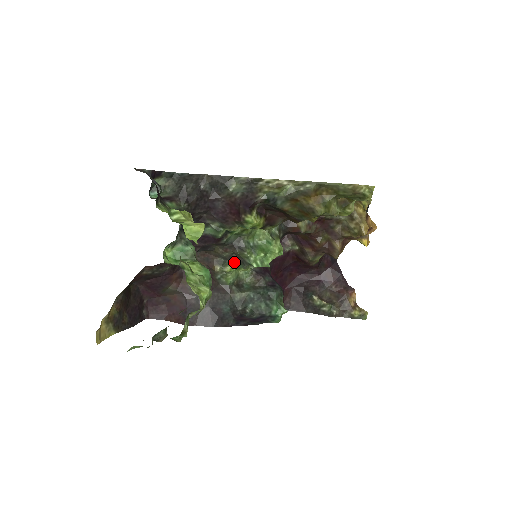
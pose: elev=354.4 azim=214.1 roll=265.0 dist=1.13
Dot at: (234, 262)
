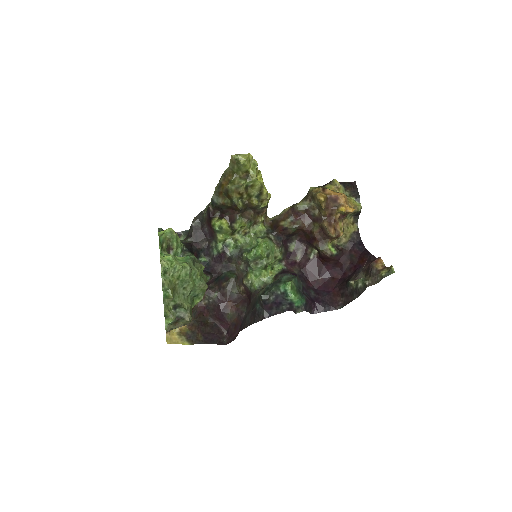
Dot at: (249, 270)
